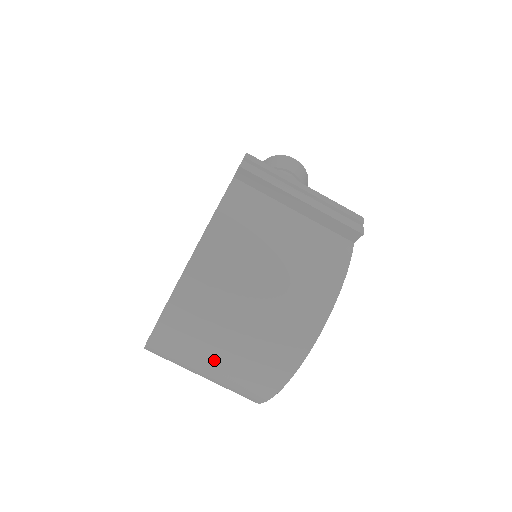
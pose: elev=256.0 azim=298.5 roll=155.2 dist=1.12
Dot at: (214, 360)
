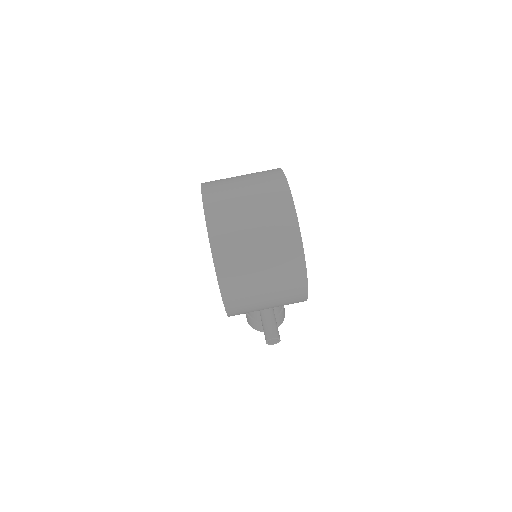
Dot at: (245, 200)
